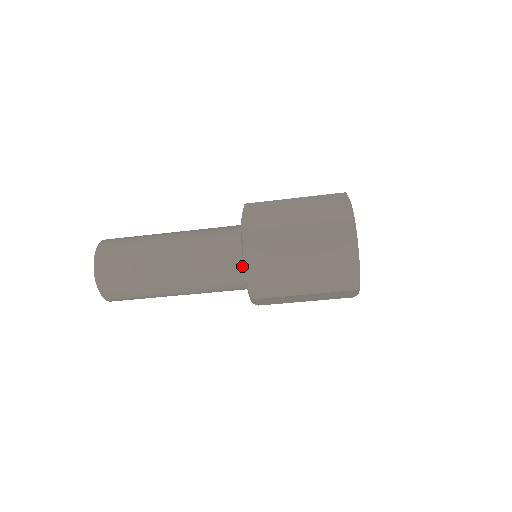
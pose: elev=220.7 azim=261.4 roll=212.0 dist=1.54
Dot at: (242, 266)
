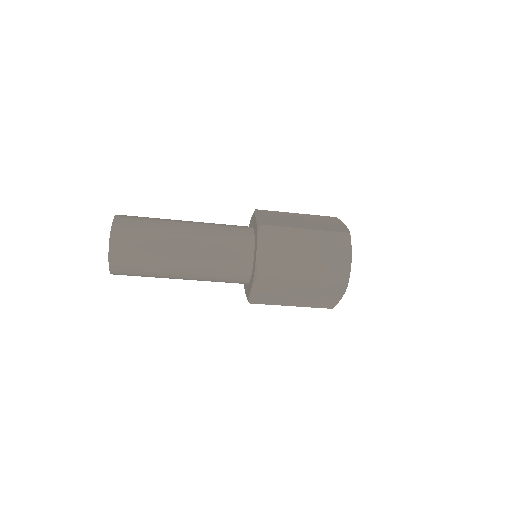
Dot at: (247, 278)
